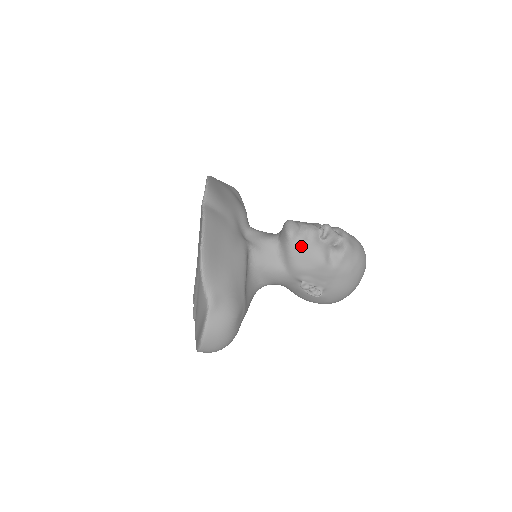
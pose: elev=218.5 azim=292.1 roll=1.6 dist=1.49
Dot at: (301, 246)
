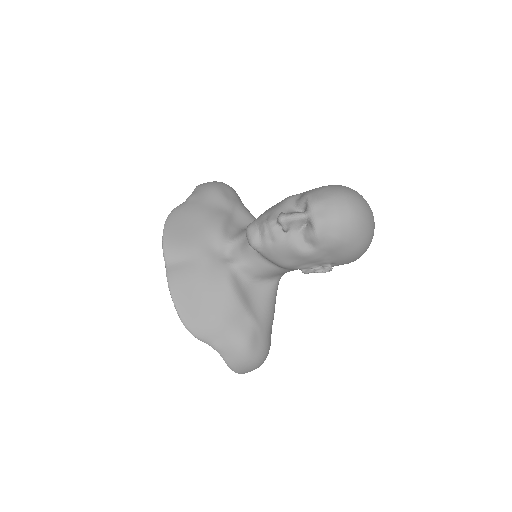
Dot at: (270, 250)
